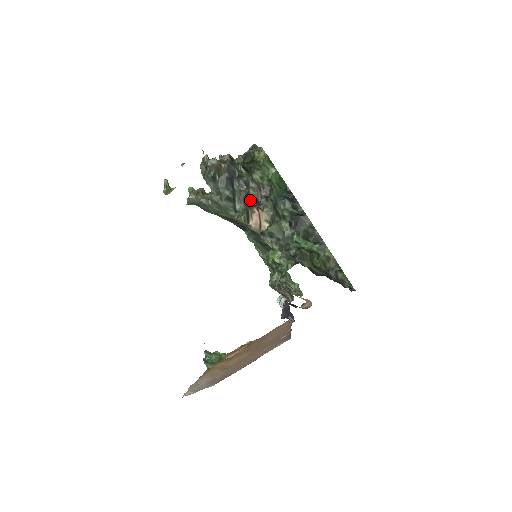
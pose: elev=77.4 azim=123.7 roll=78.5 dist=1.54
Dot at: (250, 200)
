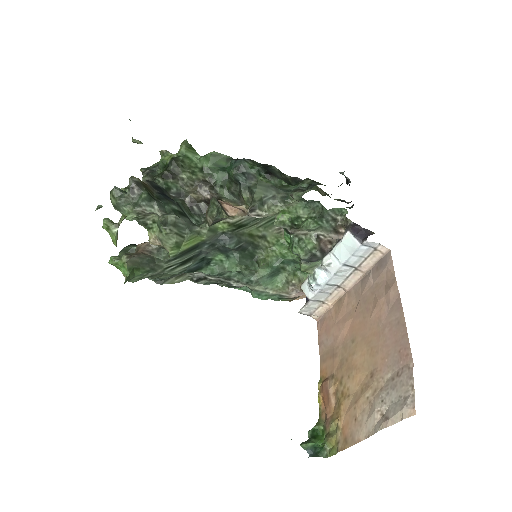
Dot at: (200, 205)
